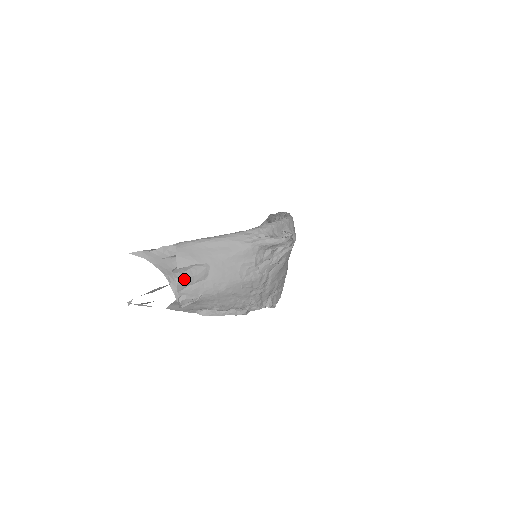
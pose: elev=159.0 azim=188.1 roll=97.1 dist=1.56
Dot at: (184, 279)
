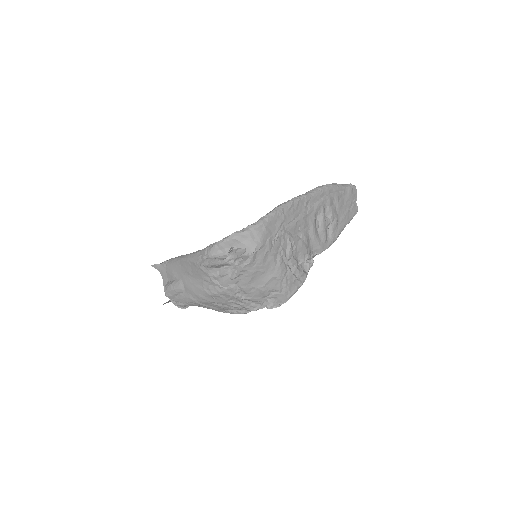
Dot at: (169, 292)
